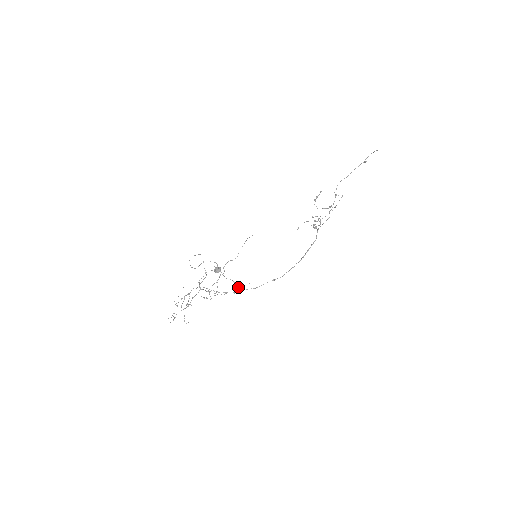
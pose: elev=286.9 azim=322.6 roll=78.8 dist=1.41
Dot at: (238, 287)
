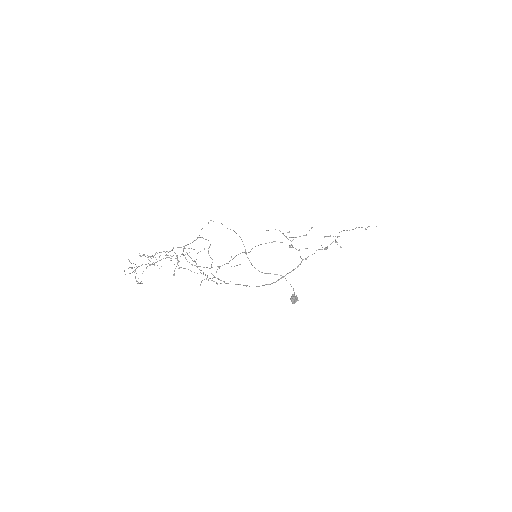
Dot at: occluded
